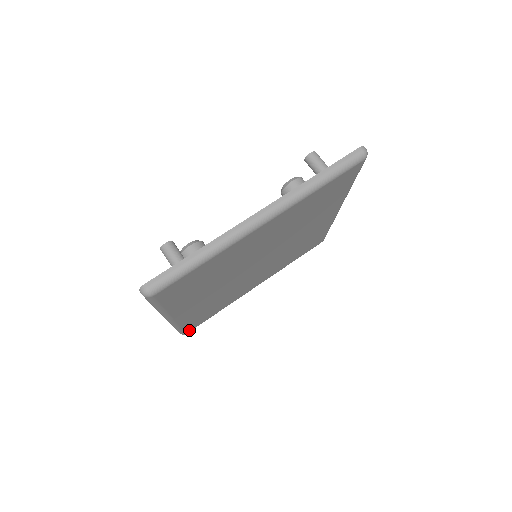
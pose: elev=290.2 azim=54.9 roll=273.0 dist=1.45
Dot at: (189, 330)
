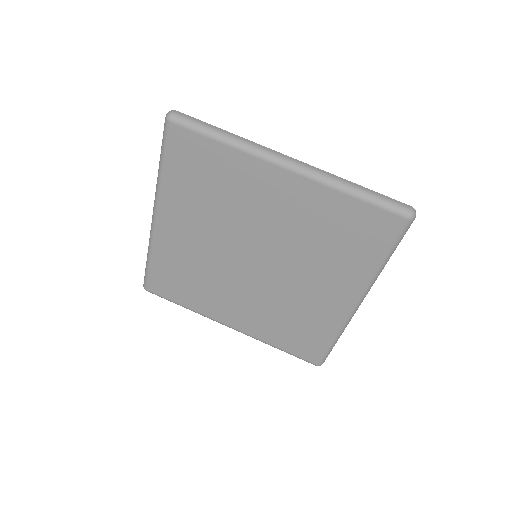
Dot at: (151, 287)
